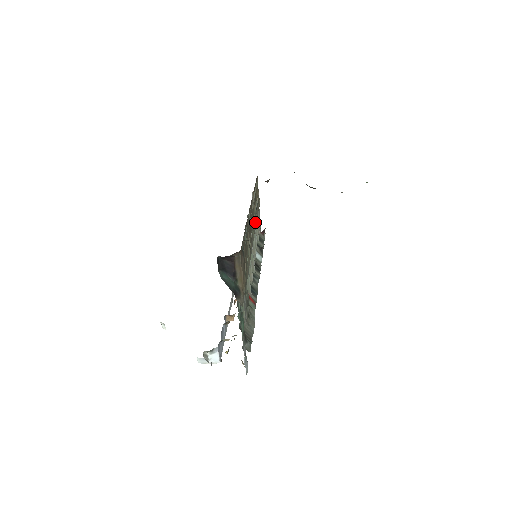
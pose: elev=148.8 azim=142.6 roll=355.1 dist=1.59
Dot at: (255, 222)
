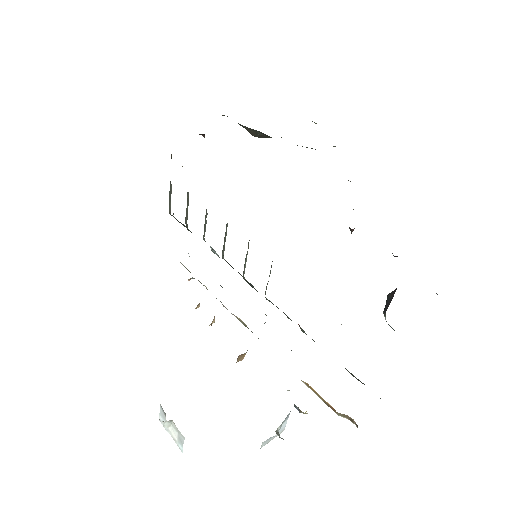
Dot at: occluded
